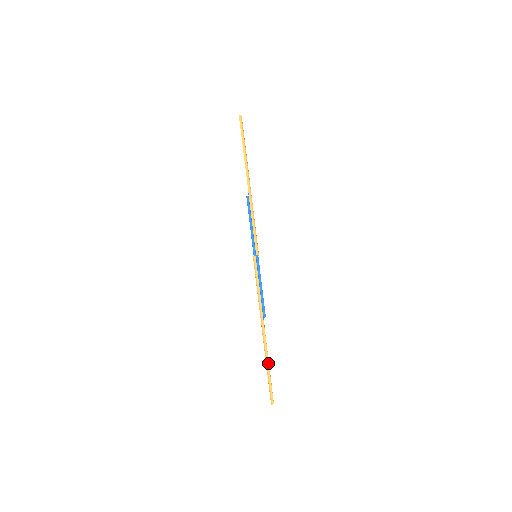
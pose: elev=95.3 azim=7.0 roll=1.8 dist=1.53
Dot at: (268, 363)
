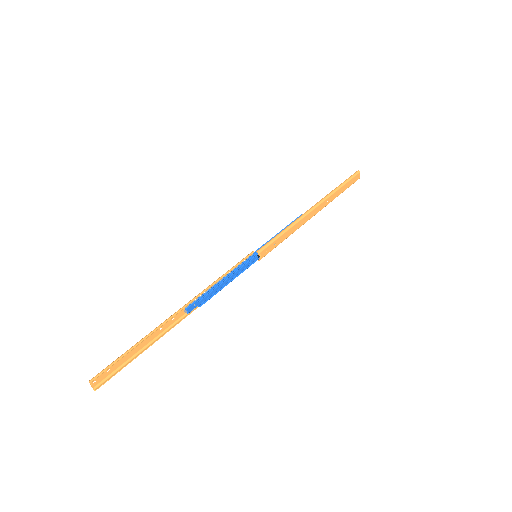
Dot at: (144, 339)
